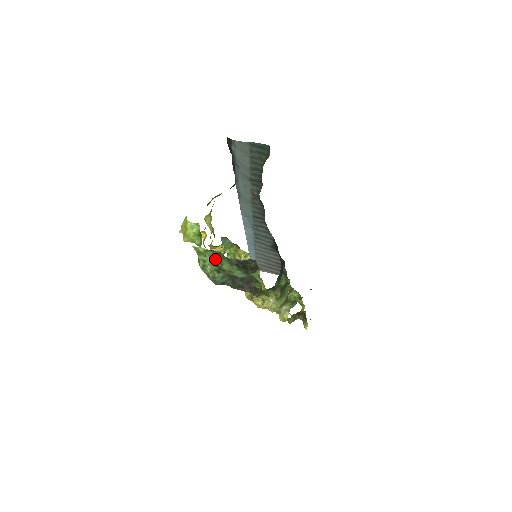
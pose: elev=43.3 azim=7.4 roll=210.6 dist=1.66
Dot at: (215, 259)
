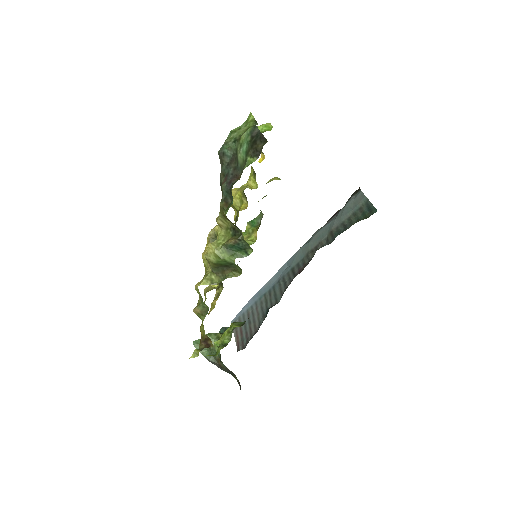
Dot at: occluded
